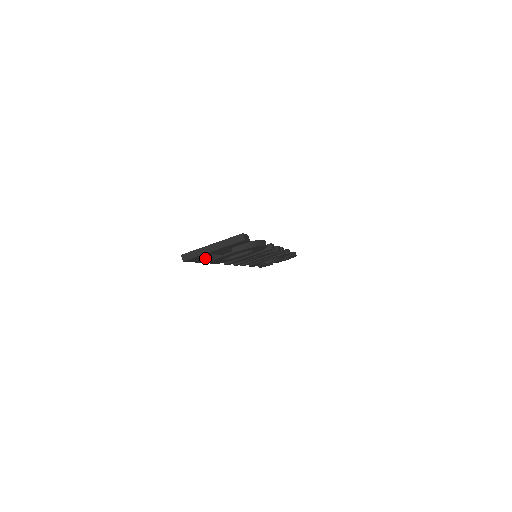
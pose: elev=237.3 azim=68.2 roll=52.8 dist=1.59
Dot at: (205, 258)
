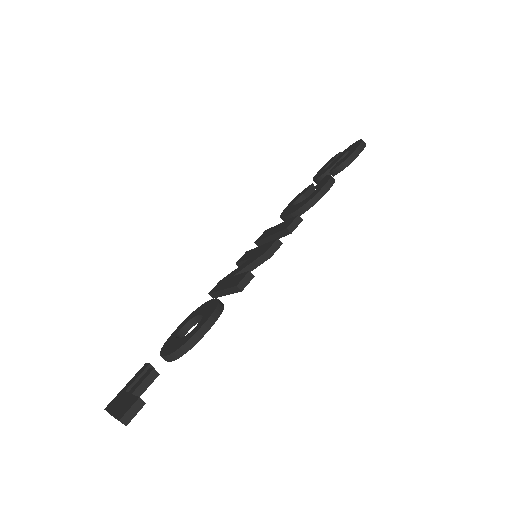
Dot at: occluded
